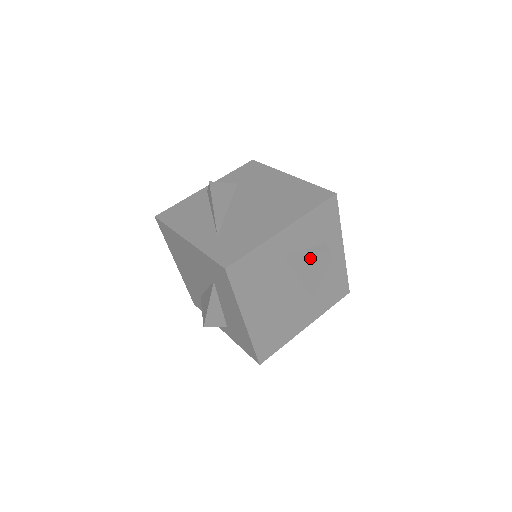
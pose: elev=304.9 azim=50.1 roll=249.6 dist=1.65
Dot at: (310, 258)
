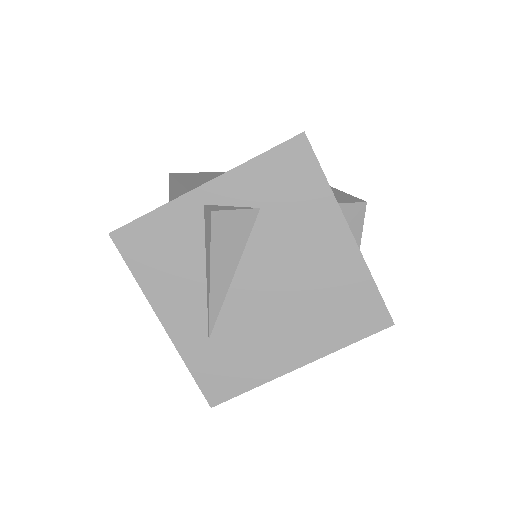
Dot at: occluded
